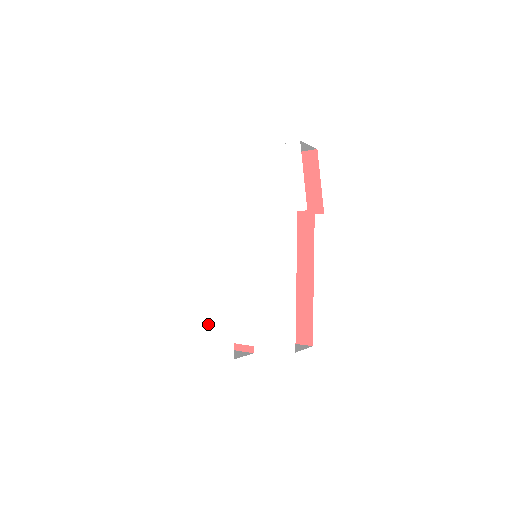
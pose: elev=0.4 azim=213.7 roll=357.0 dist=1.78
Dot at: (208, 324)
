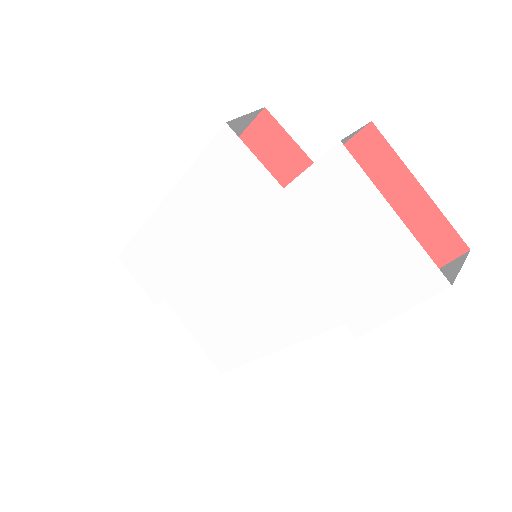
Dot at: (145, 255)
